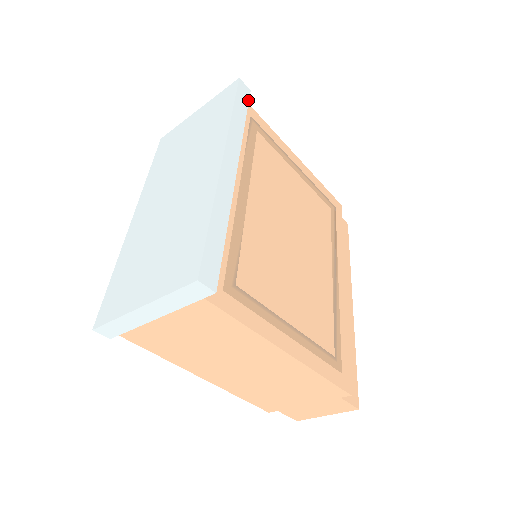
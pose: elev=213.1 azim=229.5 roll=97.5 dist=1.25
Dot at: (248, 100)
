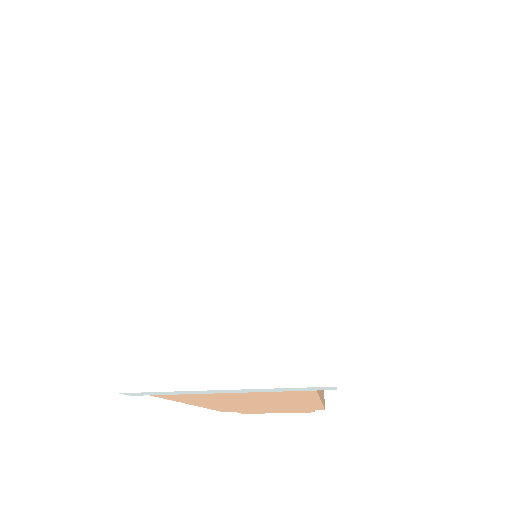
Dot at: occluded
